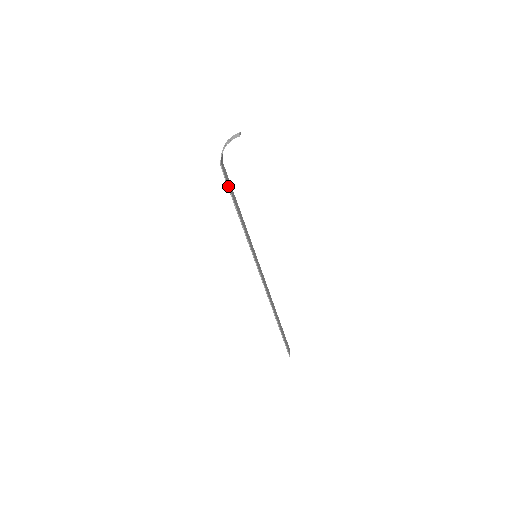
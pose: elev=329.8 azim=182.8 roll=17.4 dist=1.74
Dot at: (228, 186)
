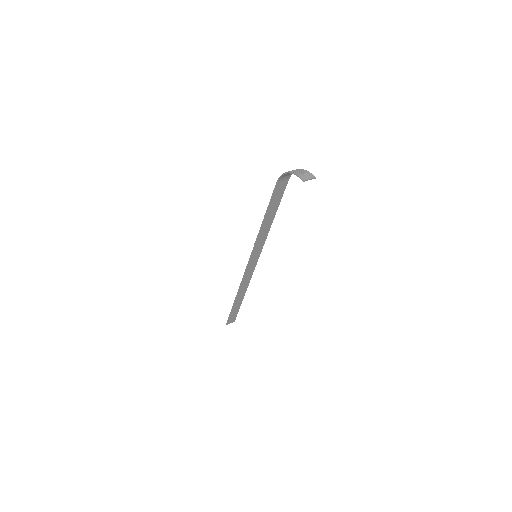
Dot at: (272, 197)
